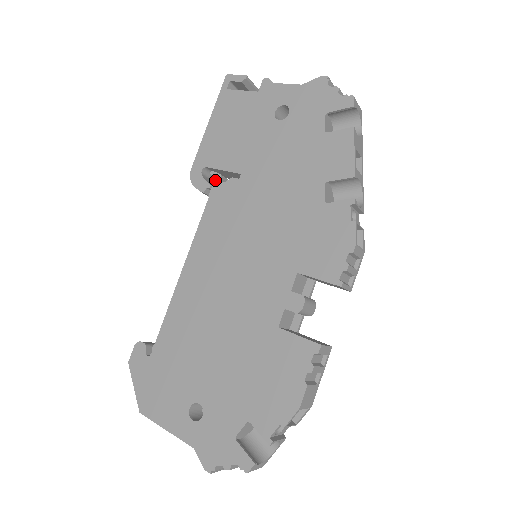
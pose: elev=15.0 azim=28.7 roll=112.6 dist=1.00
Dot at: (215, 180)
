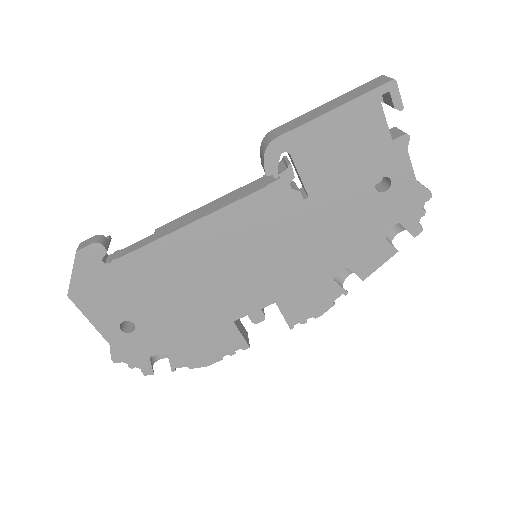
Dot at: (286, 177)
